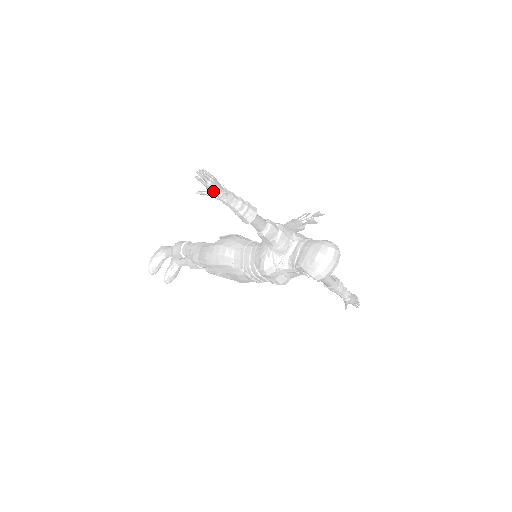
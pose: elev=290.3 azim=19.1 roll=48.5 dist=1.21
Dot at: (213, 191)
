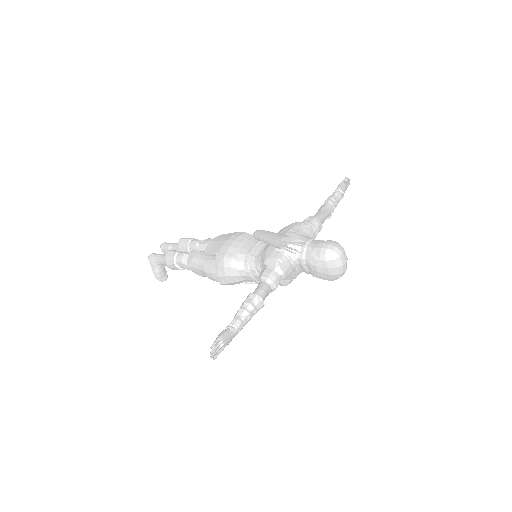
Dot at: occluded
